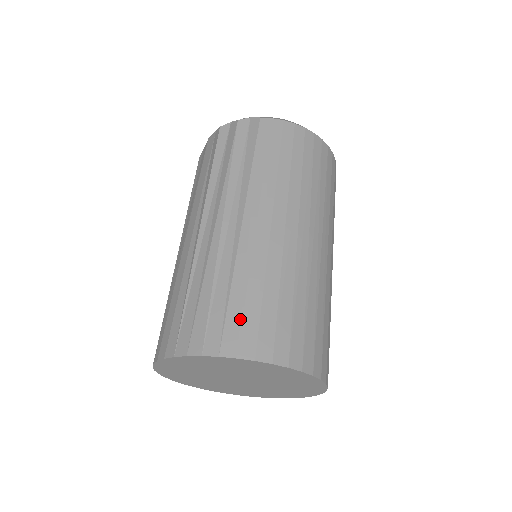
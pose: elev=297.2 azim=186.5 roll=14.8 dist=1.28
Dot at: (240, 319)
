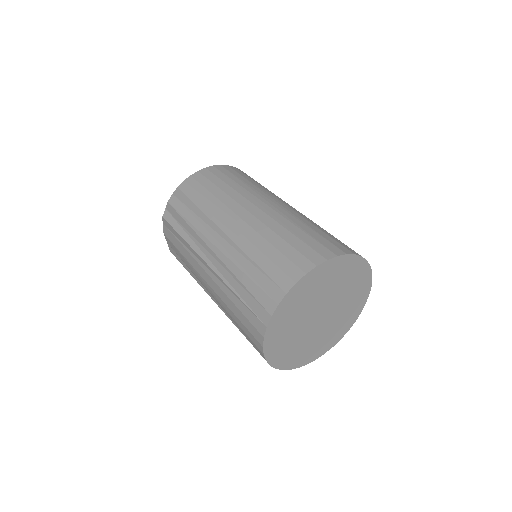
Dot at: (276, 268)
